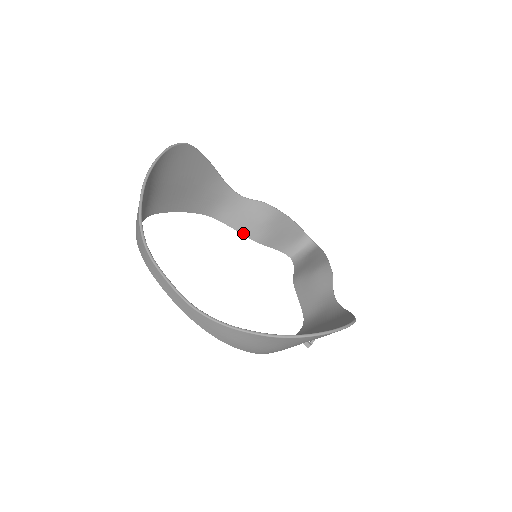
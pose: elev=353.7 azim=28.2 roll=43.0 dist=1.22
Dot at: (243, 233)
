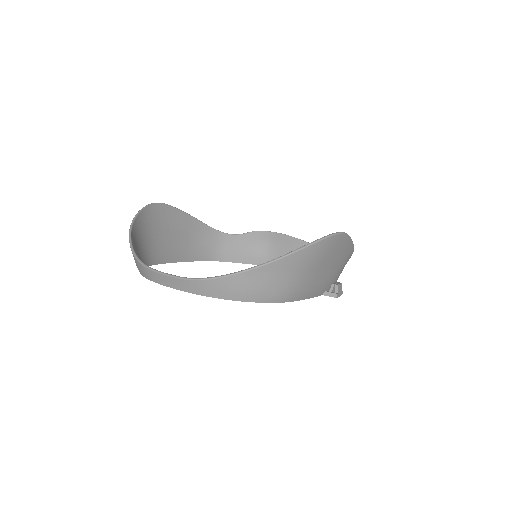
Dot at: (251, 263)
